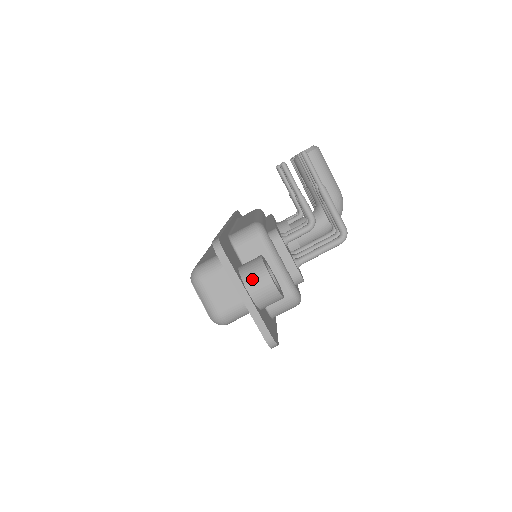
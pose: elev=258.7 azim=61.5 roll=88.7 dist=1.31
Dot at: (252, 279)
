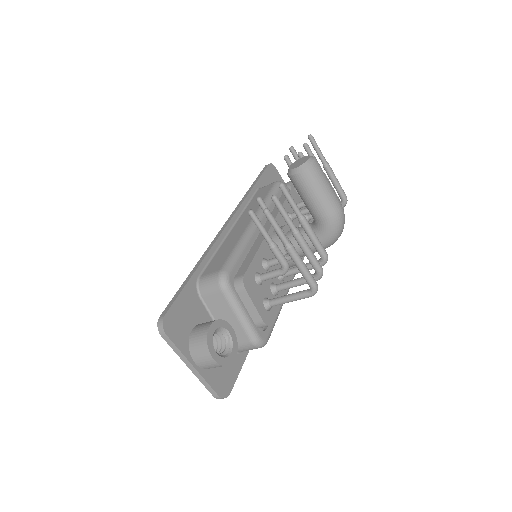
Dot at: (196, 352)
